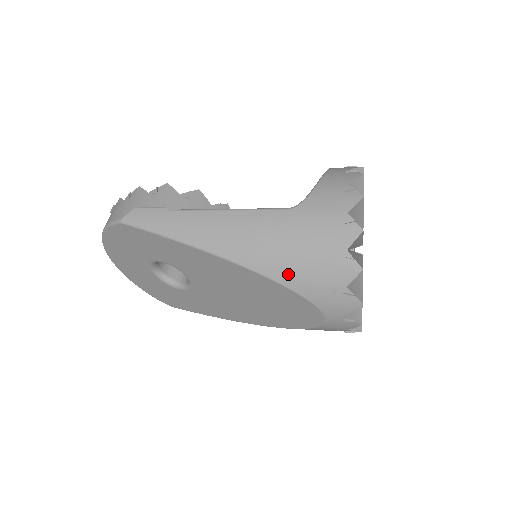
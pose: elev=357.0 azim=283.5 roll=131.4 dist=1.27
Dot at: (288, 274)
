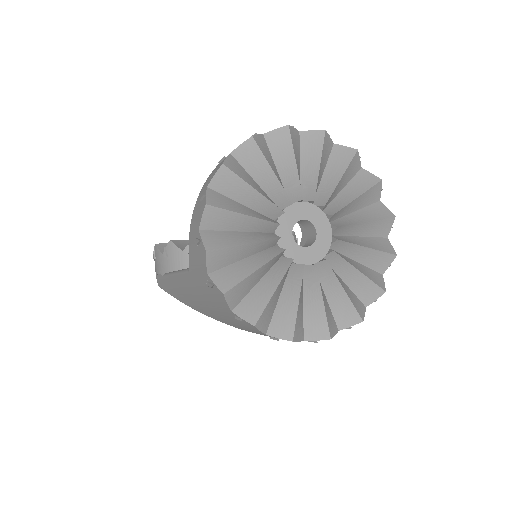
Dot at: (231, 324)
